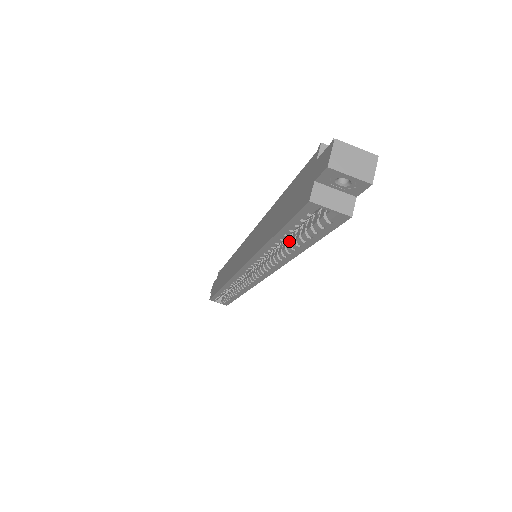
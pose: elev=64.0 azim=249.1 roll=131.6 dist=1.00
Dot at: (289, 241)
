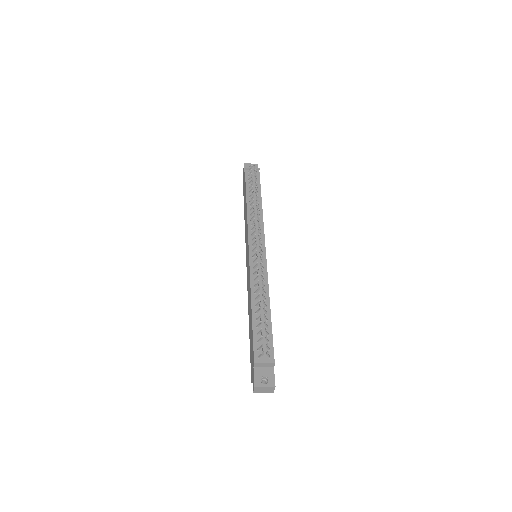
Dot at: occluded
